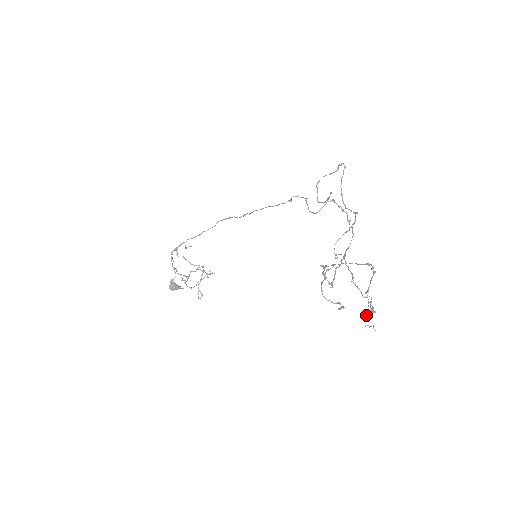
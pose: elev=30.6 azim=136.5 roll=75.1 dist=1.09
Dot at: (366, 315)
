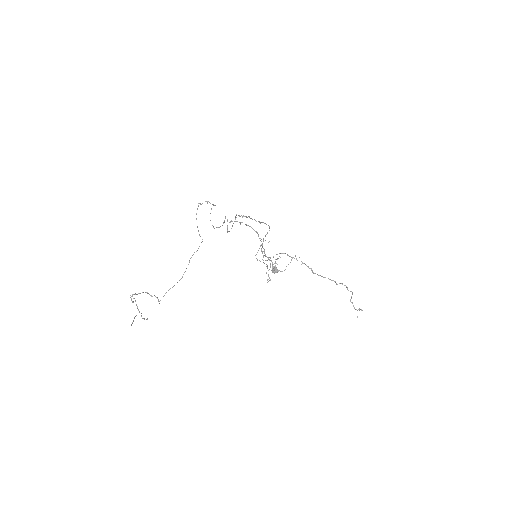
Dot at: (350, 299)
